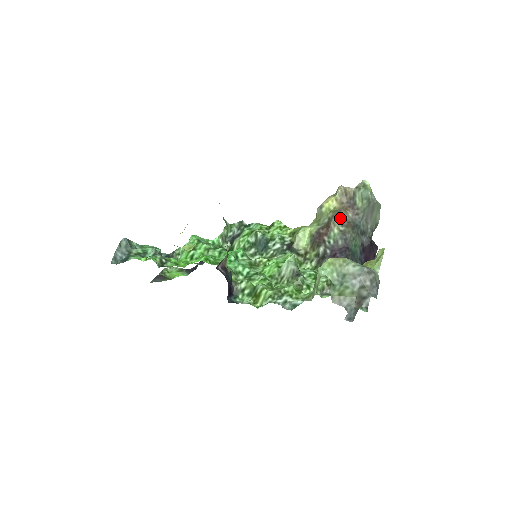
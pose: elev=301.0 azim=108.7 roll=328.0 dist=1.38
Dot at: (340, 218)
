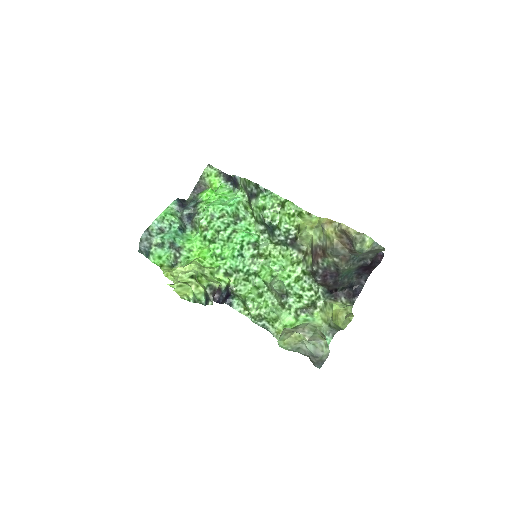
Dot at: (334, 254)
